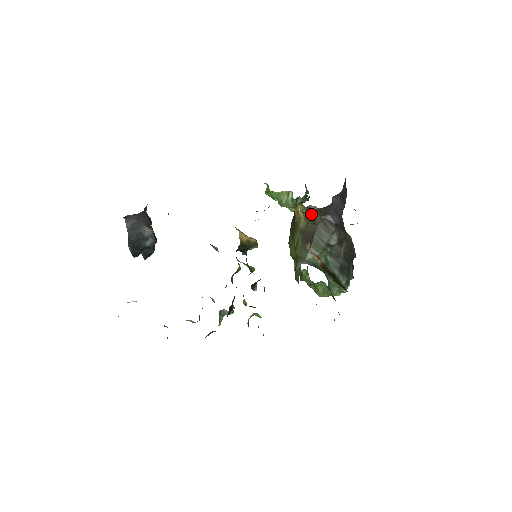
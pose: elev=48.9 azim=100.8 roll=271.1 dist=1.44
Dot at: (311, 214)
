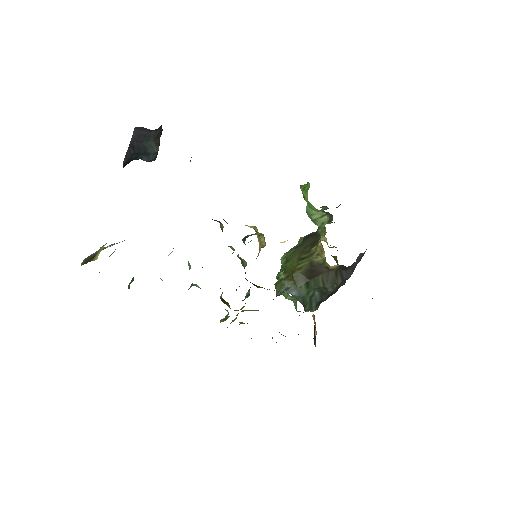
Dot at: (333, 266)
